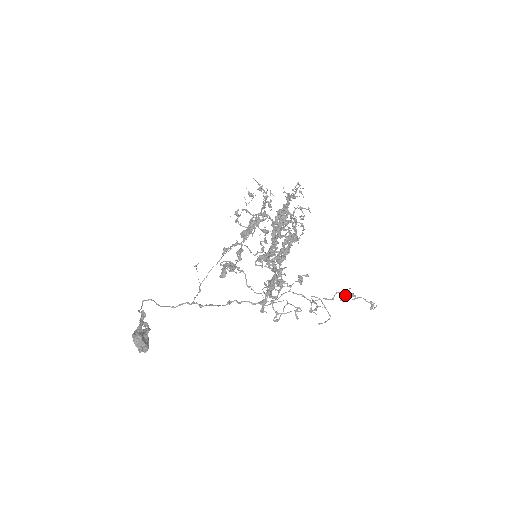
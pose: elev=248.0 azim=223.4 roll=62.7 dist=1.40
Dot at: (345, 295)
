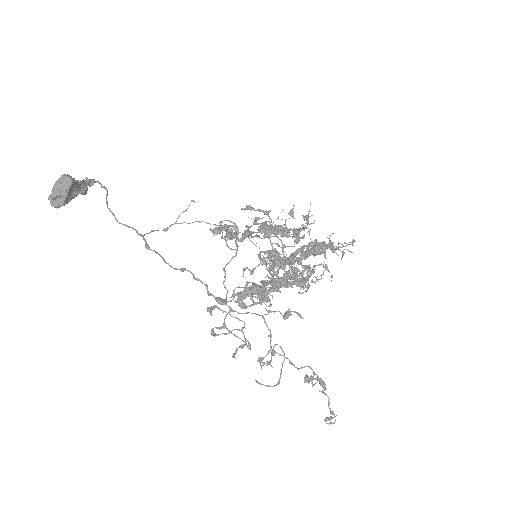
Dot at: occluded
